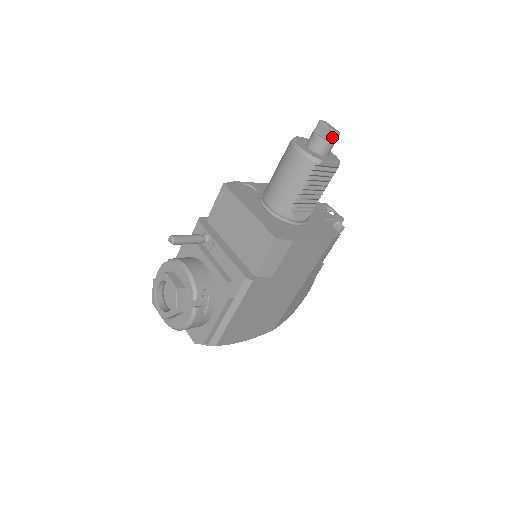
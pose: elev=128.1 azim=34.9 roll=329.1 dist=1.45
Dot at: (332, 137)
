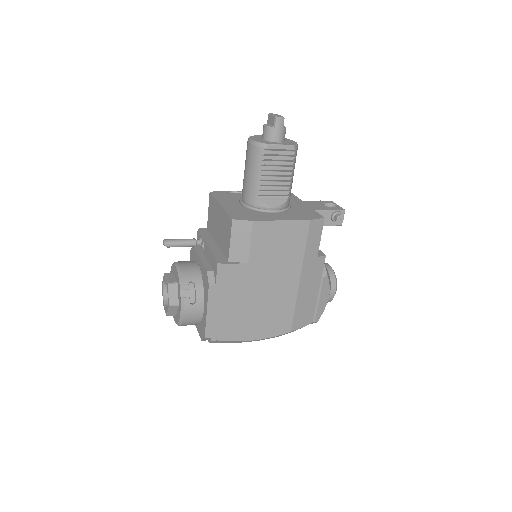
Dot at: (276, 122)
